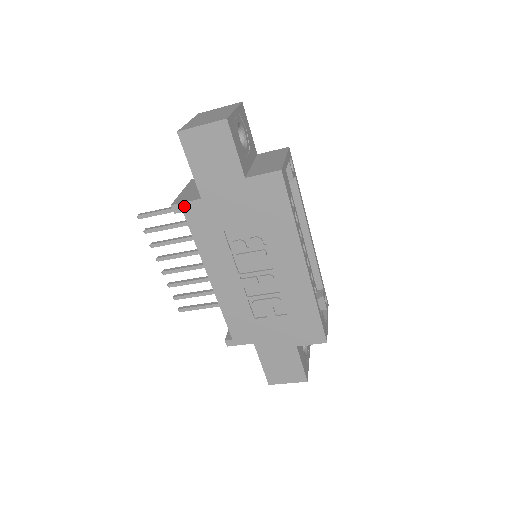
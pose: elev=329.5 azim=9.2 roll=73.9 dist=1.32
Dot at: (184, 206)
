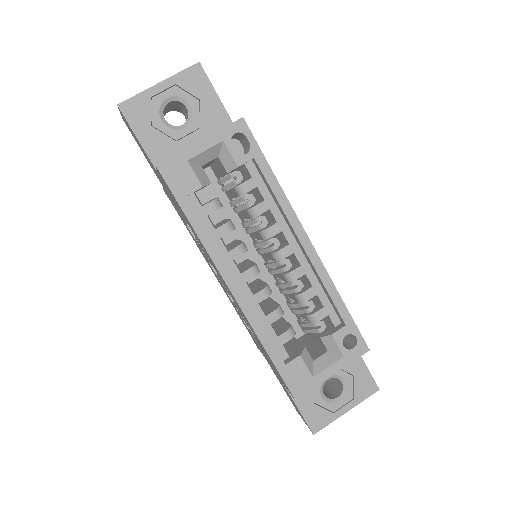
Dot at: (165, 192)
